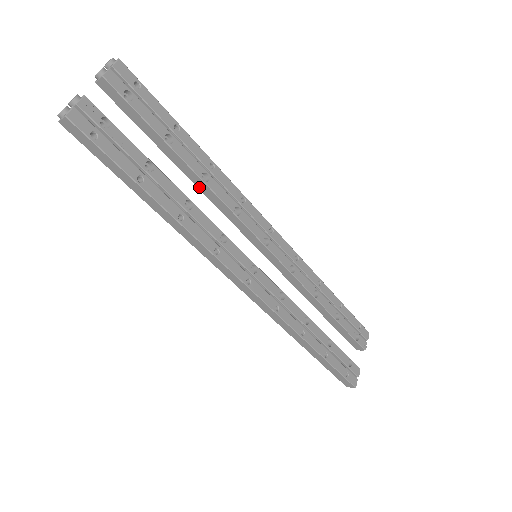
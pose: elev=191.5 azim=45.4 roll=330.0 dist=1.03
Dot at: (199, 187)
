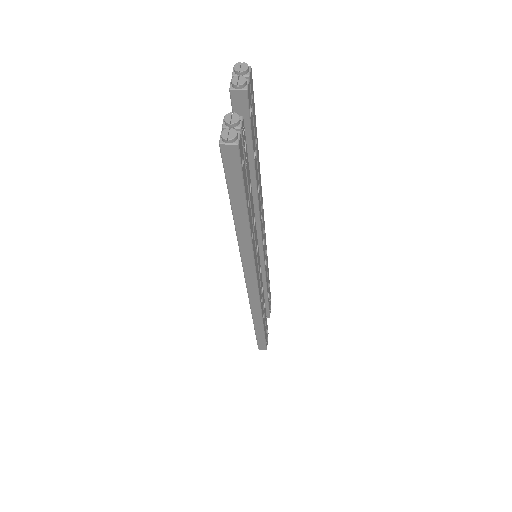
Dot at: occluded
